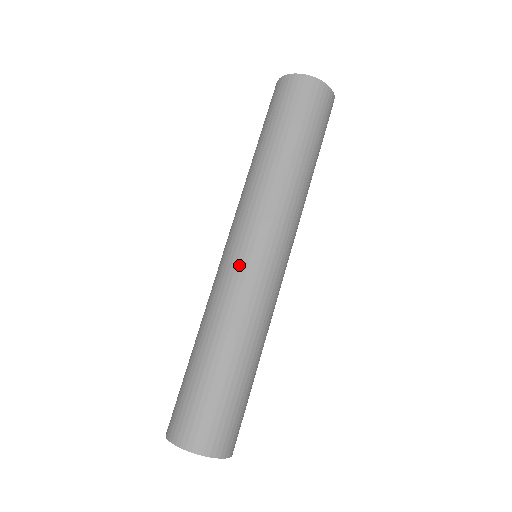
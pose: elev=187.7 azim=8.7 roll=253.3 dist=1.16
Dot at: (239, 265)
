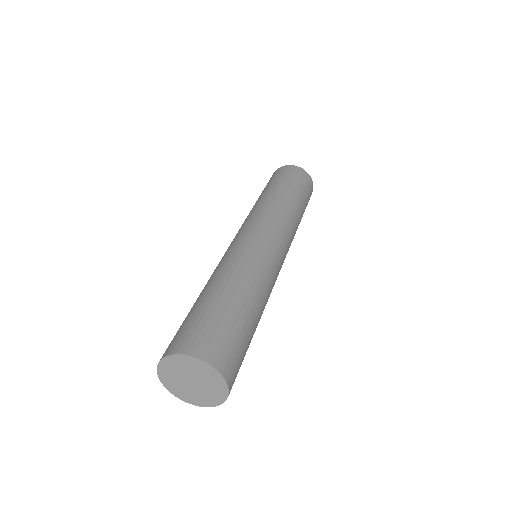
Dot at: (263, 245)
